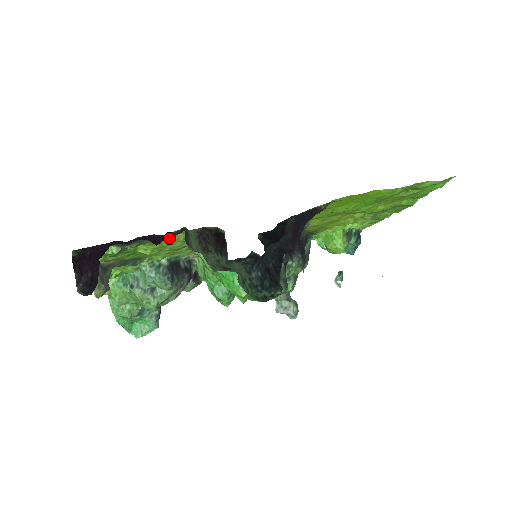
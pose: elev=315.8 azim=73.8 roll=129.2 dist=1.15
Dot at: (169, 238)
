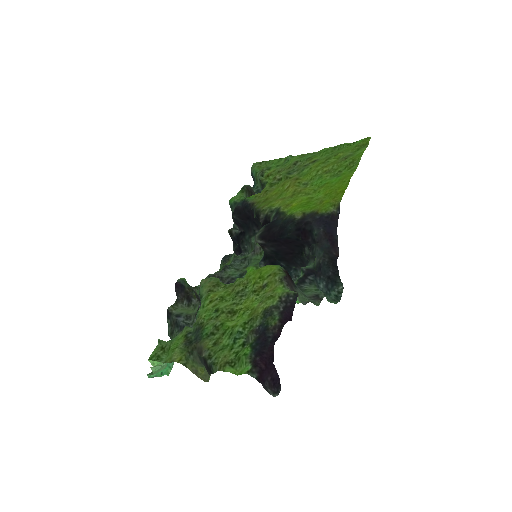
Dot at: (261, 302)
